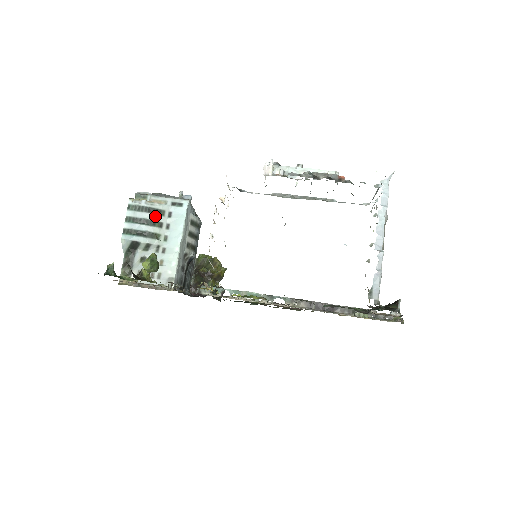
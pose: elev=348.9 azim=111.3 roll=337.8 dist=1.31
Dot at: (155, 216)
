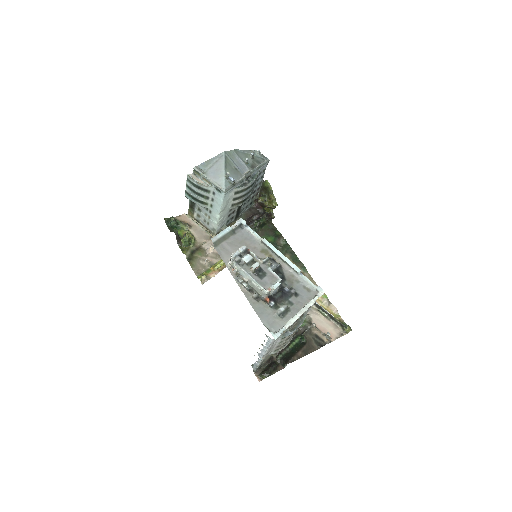
Dot at: (203, 192)
